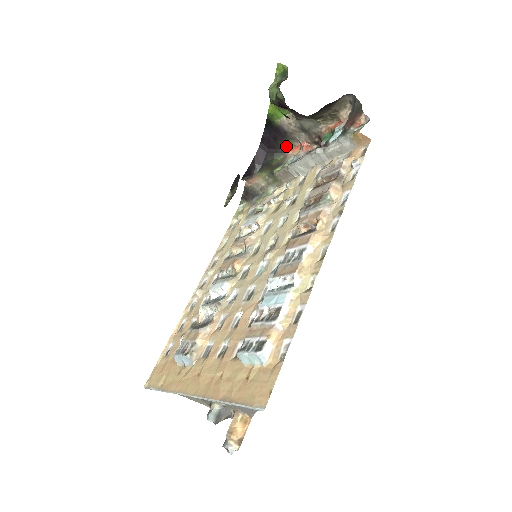
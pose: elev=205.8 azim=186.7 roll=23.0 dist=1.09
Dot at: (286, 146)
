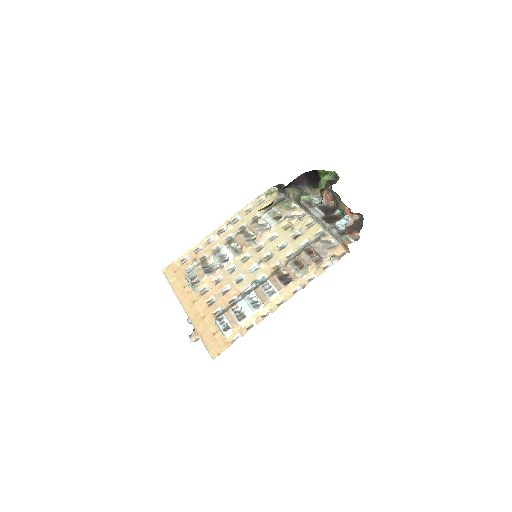
Dot at: occluded
